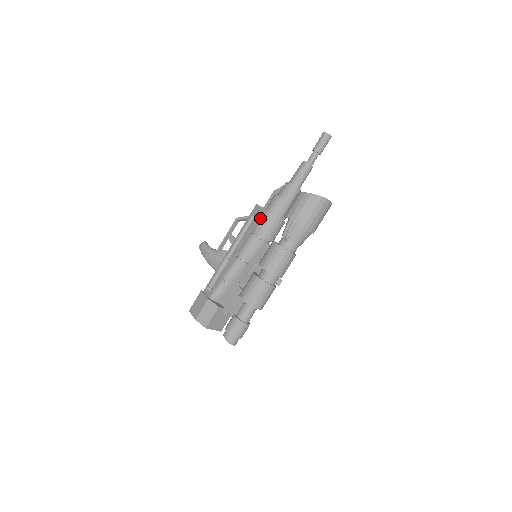
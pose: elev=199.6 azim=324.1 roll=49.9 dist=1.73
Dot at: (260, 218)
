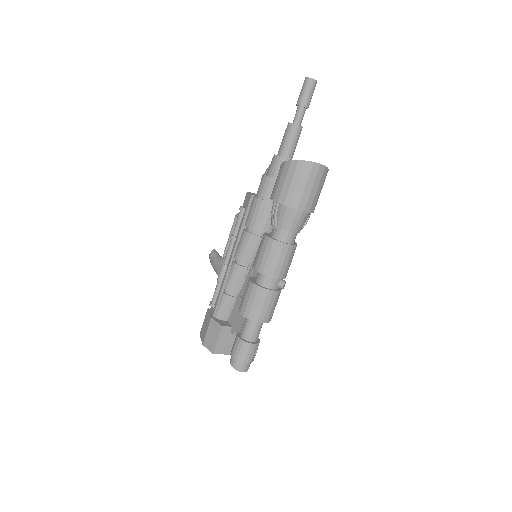
Dot at: (250, 208)
